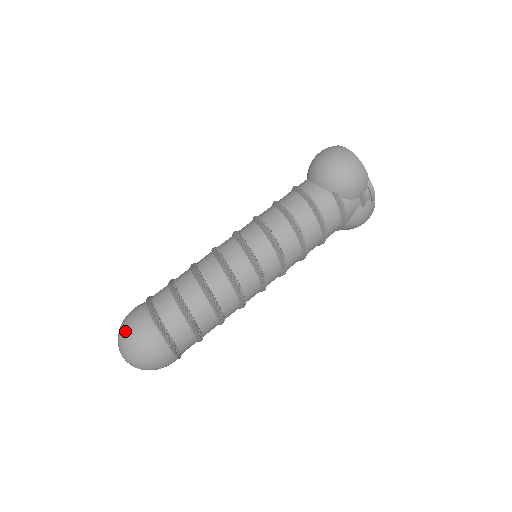
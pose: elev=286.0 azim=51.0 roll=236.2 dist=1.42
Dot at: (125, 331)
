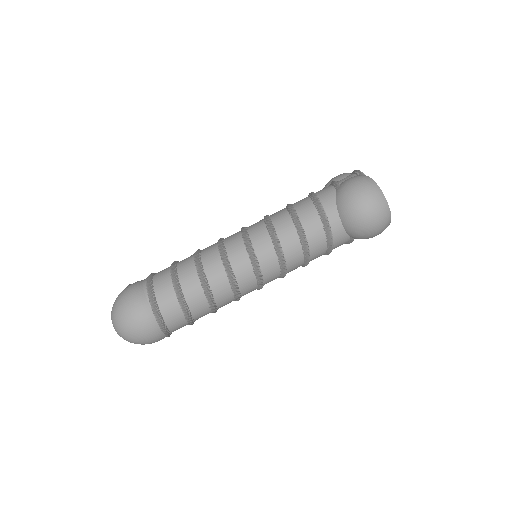
Dot at: (131, 333)
